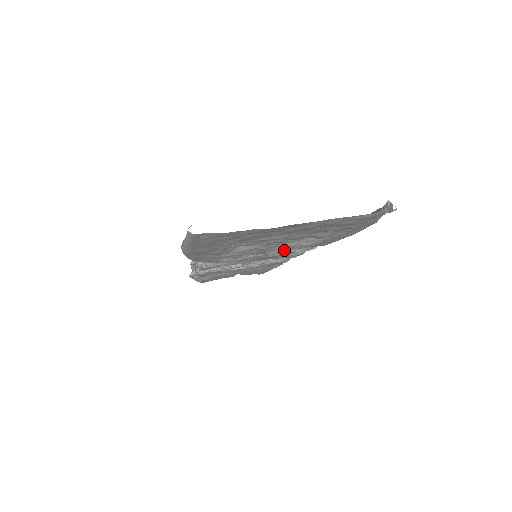
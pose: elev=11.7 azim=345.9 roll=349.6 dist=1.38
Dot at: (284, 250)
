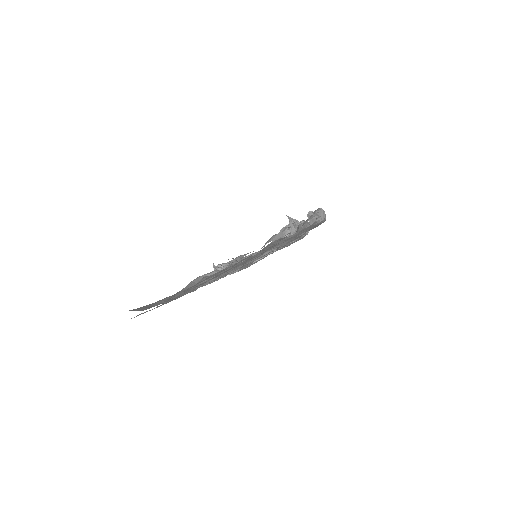
Dot at: occluded
